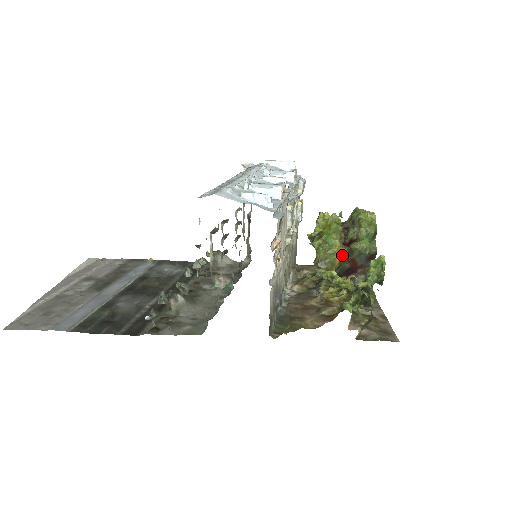
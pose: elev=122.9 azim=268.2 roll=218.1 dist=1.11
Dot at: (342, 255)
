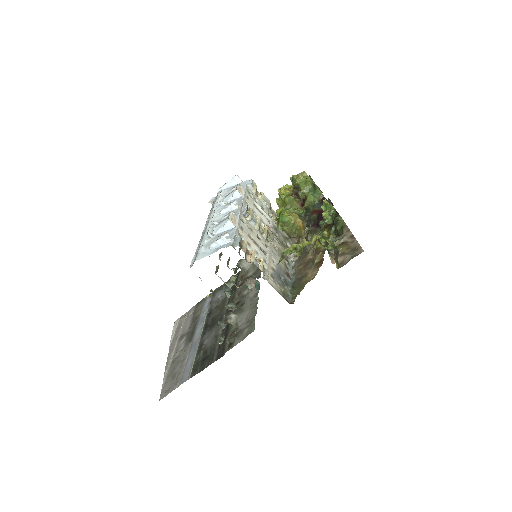
Dot at: (303, 216)
